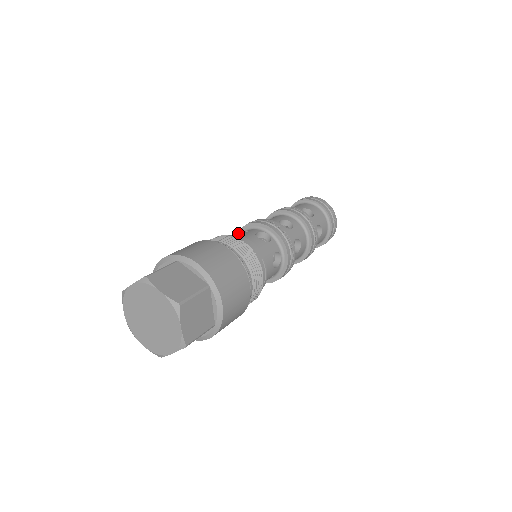
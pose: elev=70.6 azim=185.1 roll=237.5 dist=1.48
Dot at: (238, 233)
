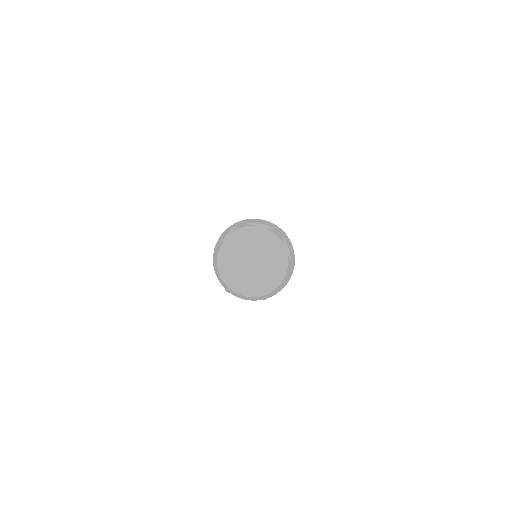
Dot at: occluded
